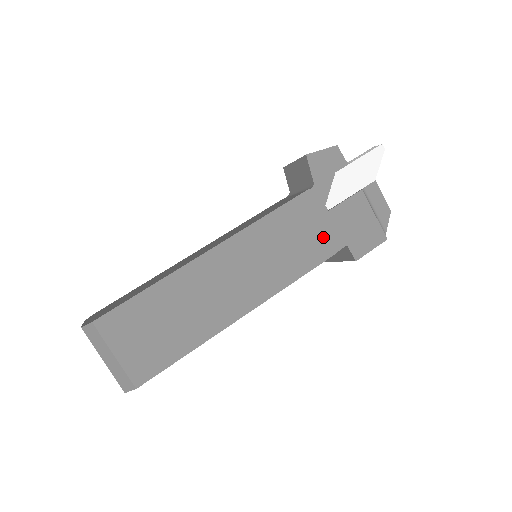
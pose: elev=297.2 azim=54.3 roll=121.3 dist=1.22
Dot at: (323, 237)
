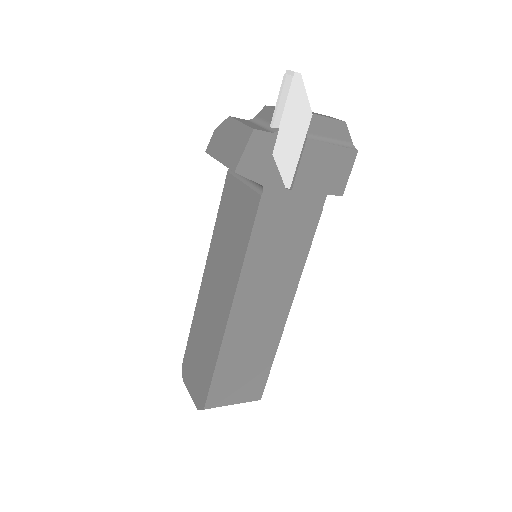
Dot at: (303, 212)
